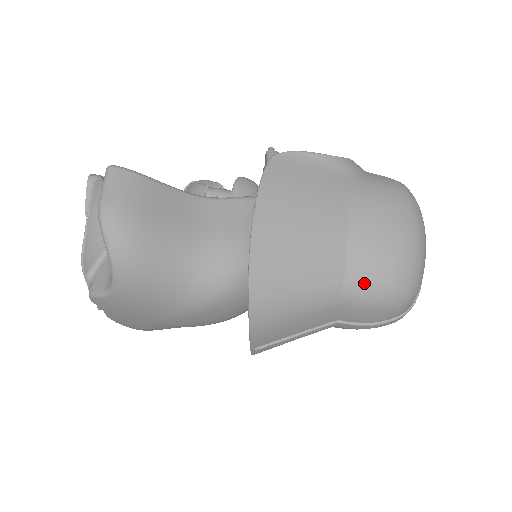
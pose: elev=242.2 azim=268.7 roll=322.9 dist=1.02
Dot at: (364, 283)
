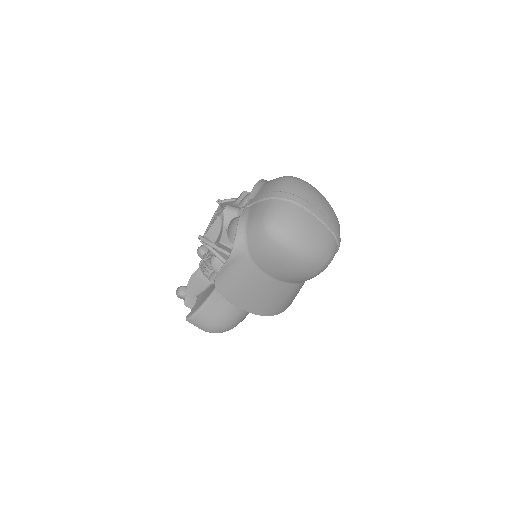
Dot at: occluded
